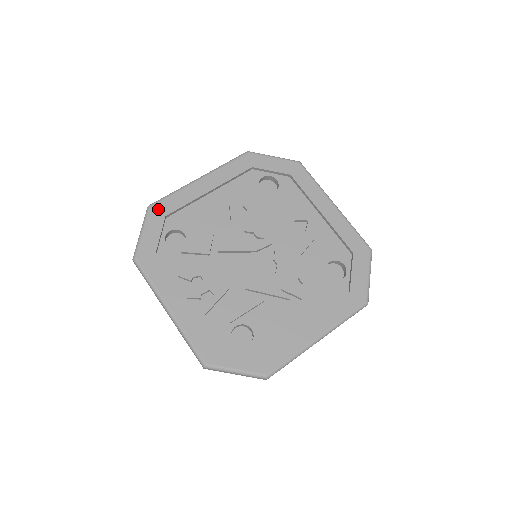
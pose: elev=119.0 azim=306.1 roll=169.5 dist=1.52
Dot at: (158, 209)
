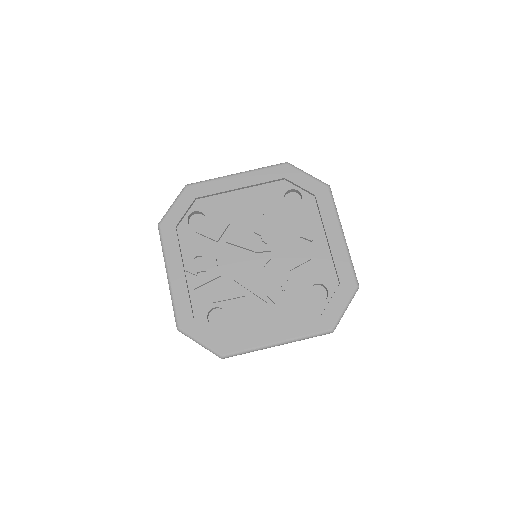
Dot at: (192, 190)
